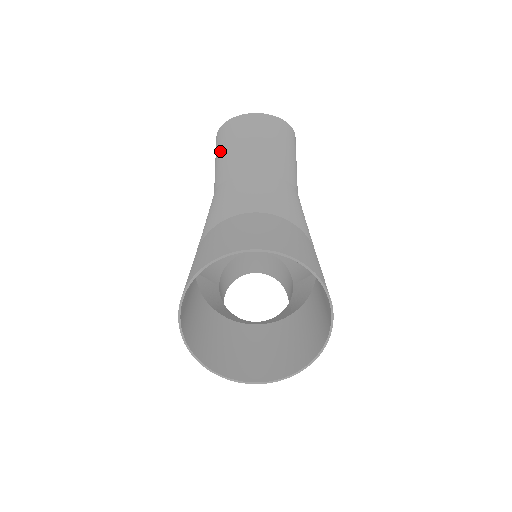
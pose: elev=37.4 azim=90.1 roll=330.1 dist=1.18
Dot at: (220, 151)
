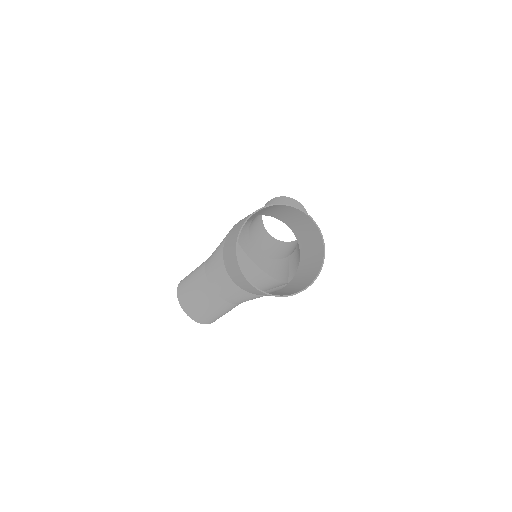
Dot at: (276, 202)
